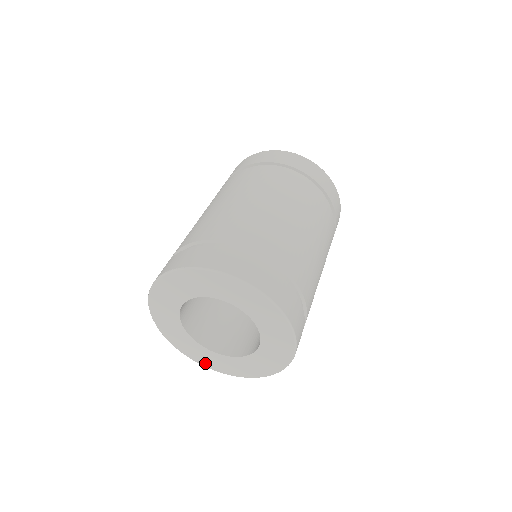
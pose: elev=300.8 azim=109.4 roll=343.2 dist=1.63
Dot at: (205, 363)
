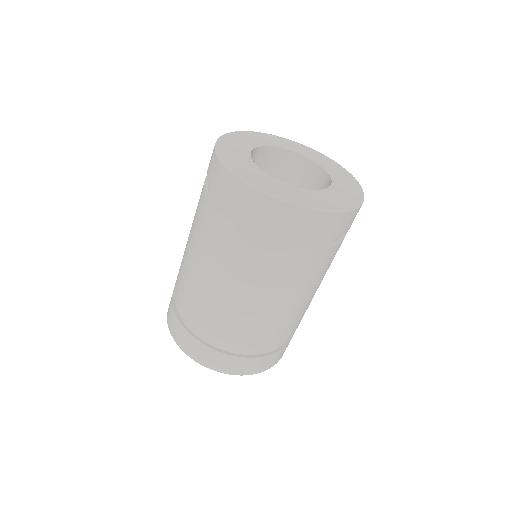
Dot at: occluded
